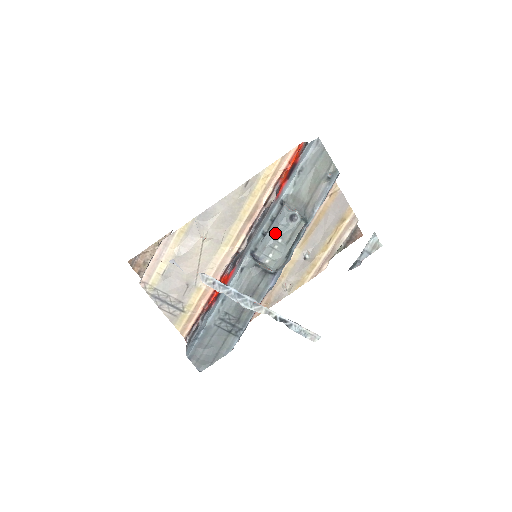
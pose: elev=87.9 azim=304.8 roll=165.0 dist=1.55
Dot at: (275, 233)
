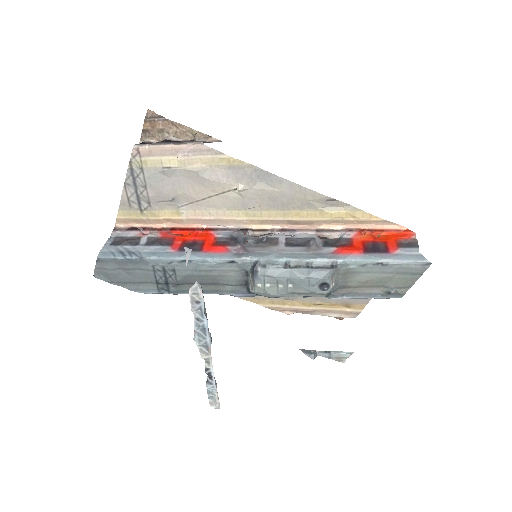
Dot at: (296, 278)
